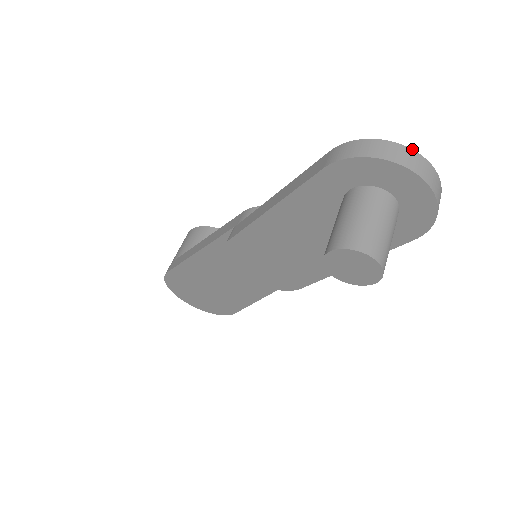
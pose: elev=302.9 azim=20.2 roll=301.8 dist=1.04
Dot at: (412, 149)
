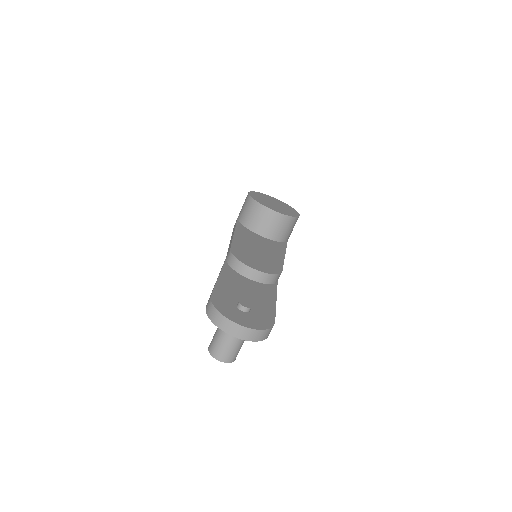
Dot at: (232, 321)
